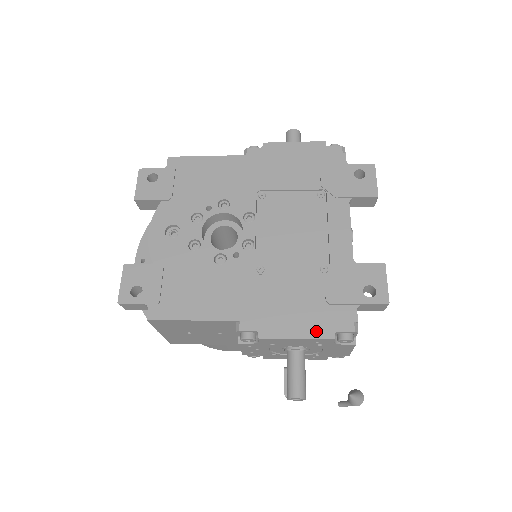
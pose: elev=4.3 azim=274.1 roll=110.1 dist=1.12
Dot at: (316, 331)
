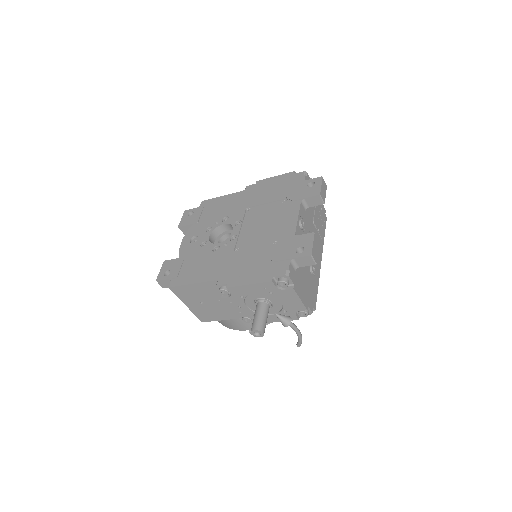
Dot at: (261, 278)
